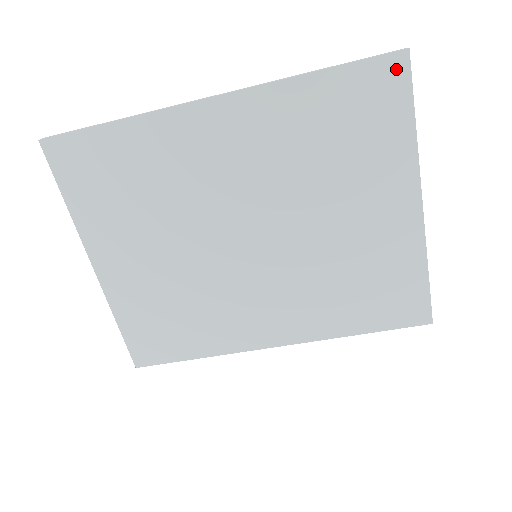
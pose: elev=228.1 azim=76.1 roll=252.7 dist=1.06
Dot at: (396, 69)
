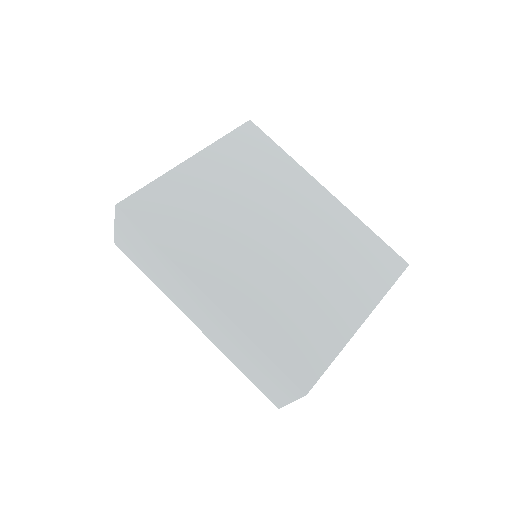
Dot at: (399, 264)
